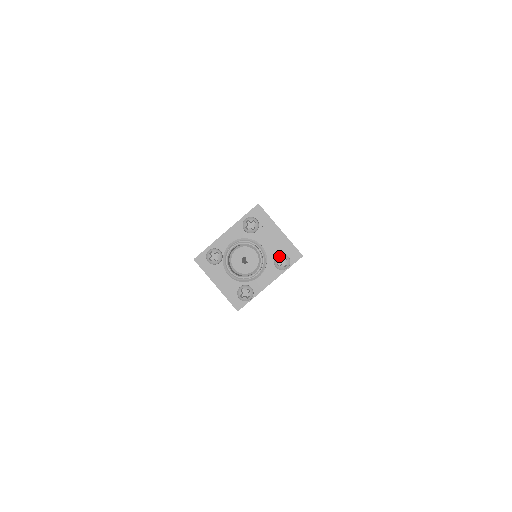
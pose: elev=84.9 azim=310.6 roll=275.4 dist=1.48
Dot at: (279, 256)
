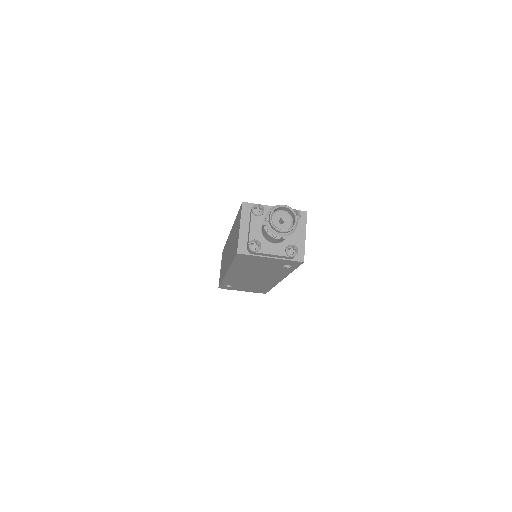
Dot at: (294, 246)
